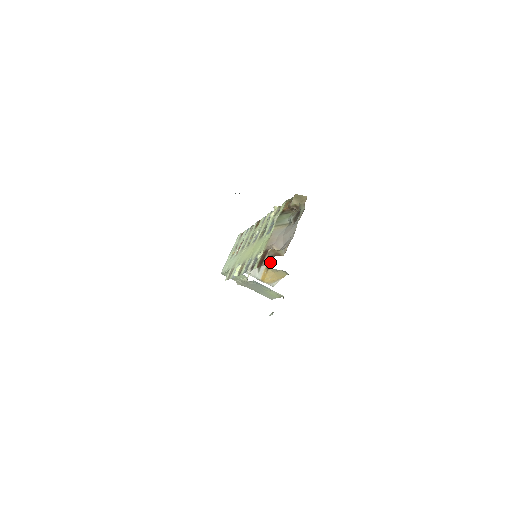
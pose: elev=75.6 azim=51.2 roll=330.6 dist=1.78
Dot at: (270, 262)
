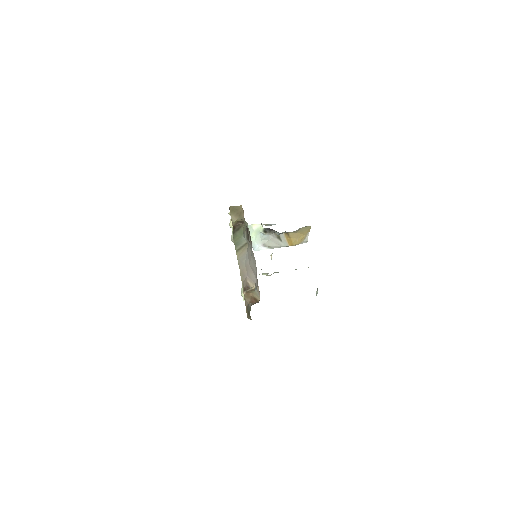
Dot at: (250, 317)
